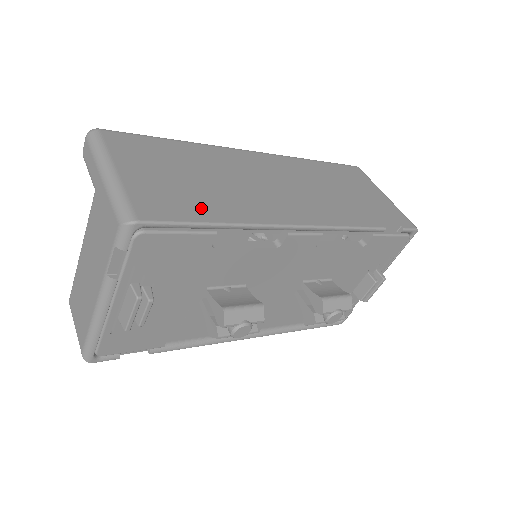
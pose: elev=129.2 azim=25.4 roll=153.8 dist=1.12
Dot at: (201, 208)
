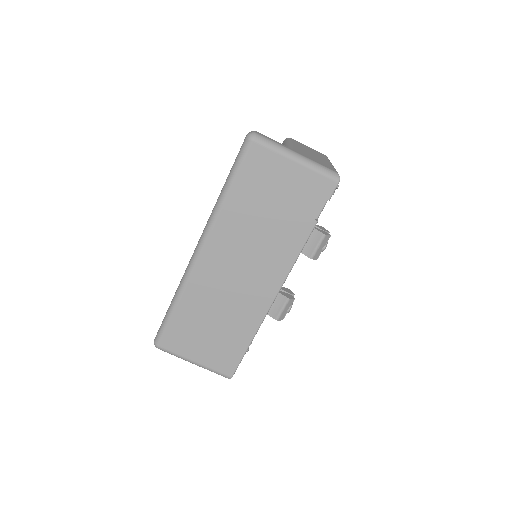
Dot at: (237, 344)
